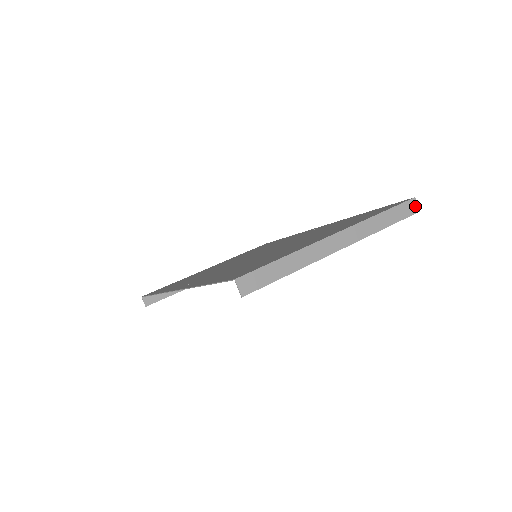
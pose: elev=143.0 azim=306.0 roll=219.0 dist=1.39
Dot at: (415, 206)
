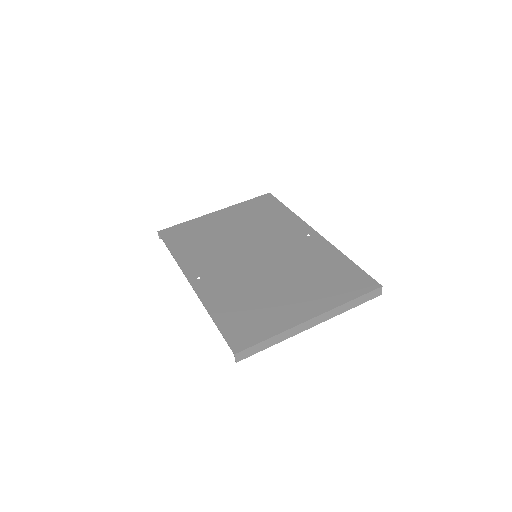
Dot at: (379, 292)
